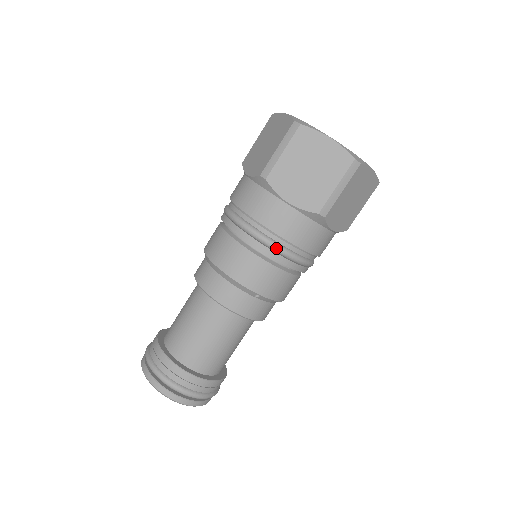
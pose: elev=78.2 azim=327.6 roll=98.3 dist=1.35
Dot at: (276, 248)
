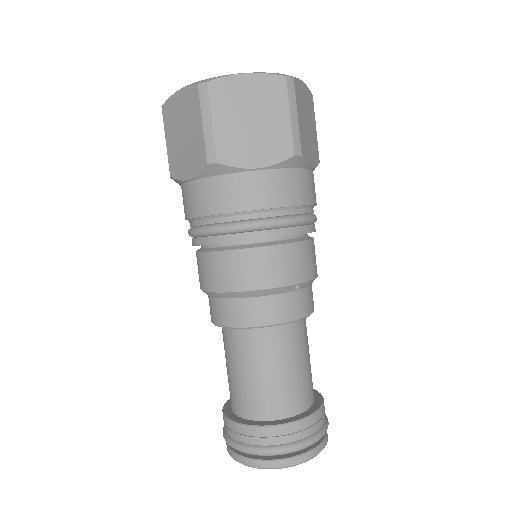
Dot at: (280, 223)
